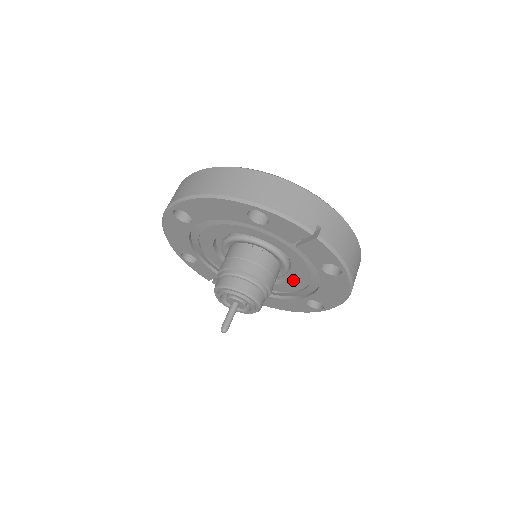
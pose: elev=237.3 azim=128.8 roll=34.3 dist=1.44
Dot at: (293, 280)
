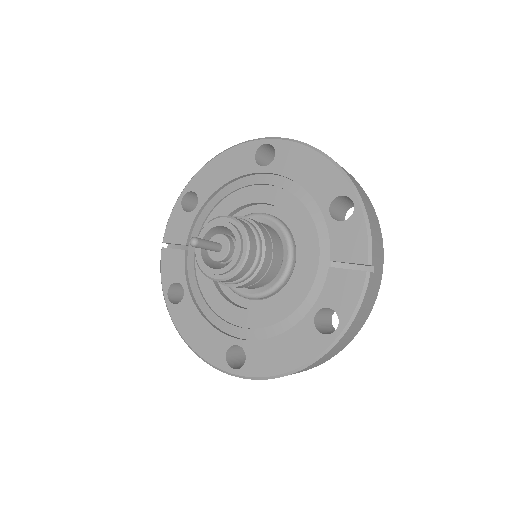
Dot at: (257, 309)
